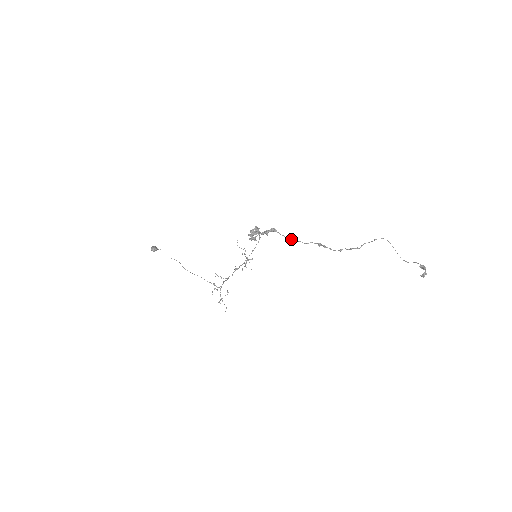
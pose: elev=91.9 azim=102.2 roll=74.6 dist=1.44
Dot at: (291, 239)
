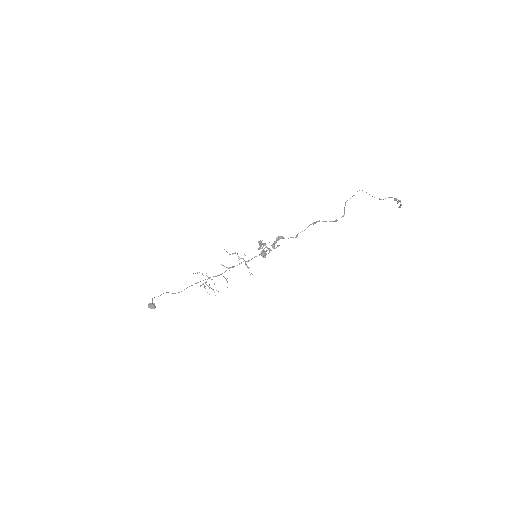
Dot at: (296, 236)
